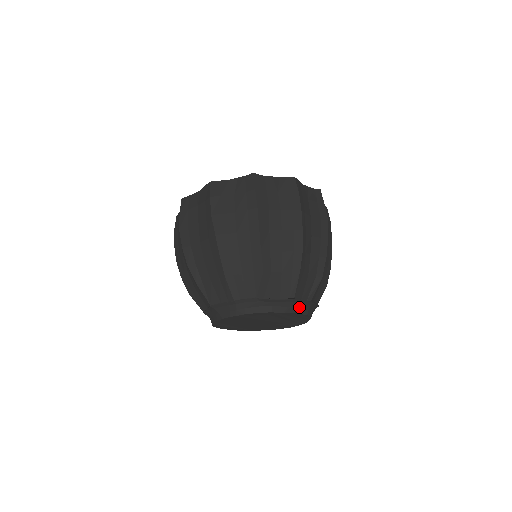
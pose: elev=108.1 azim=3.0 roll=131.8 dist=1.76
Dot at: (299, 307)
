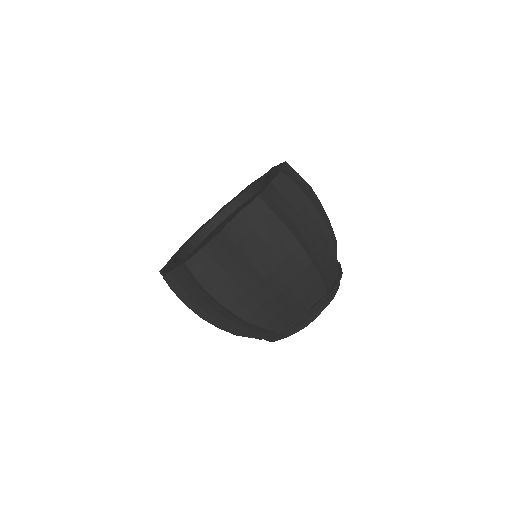
Dot at: occluded
